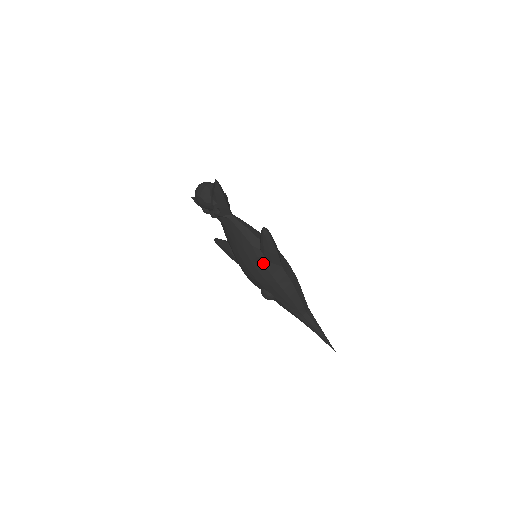
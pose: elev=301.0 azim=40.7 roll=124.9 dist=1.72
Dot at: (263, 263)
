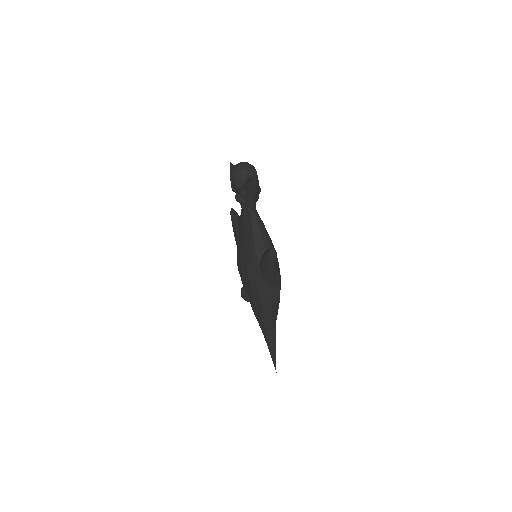
Dot at: (256, 273)
